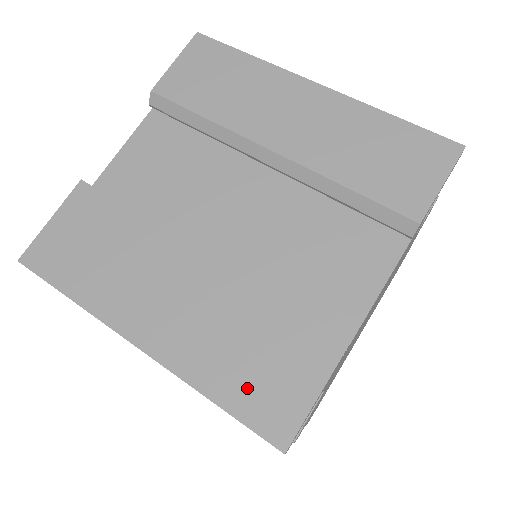
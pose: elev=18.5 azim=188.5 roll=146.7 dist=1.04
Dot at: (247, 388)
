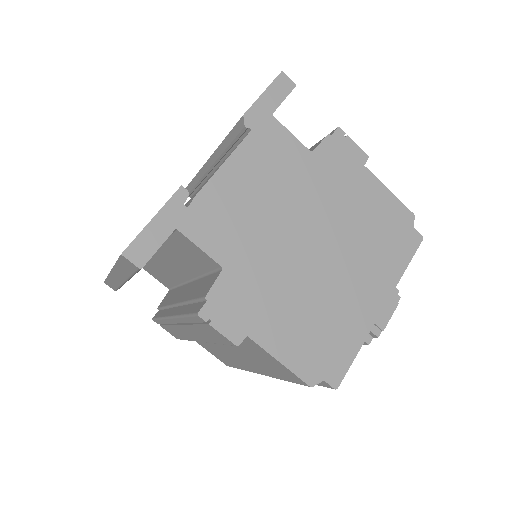
Dot at: occluded
